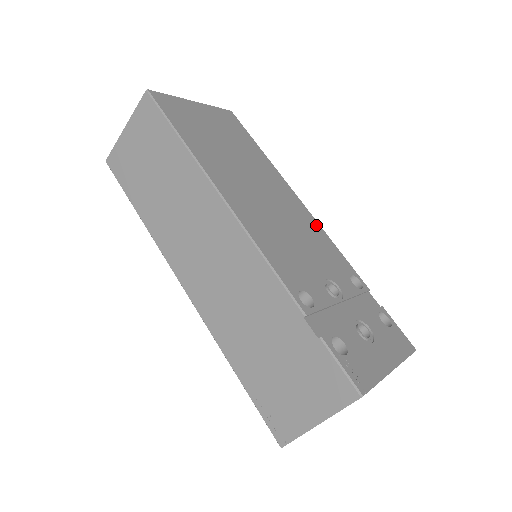
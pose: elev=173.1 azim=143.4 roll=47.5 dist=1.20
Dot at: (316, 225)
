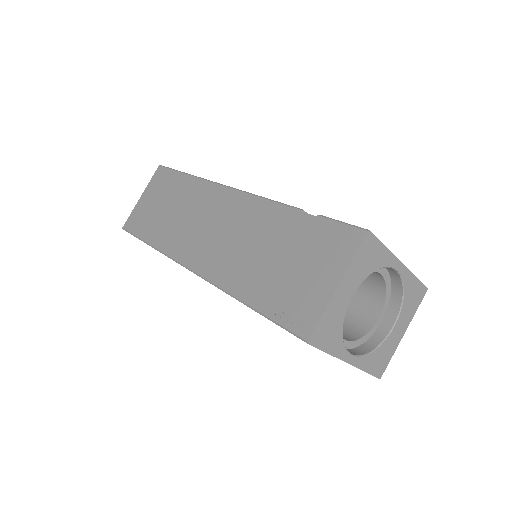
Dot at: occluded
